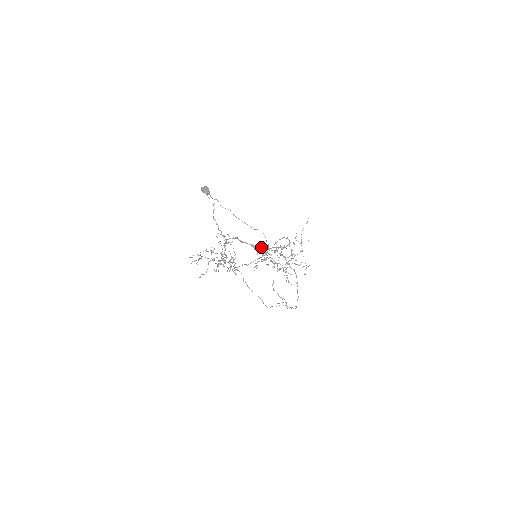
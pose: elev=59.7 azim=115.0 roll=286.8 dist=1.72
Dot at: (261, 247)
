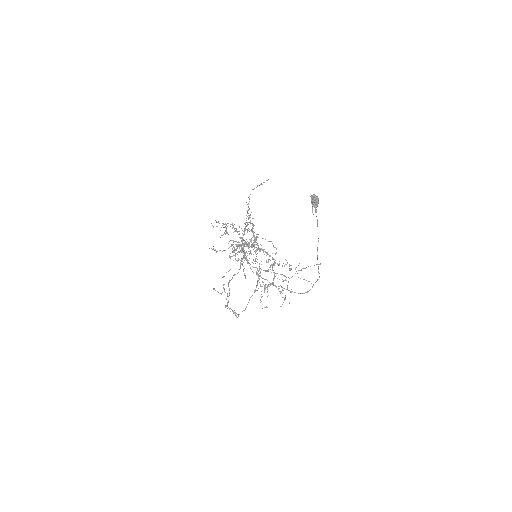
Dot at: occluded
